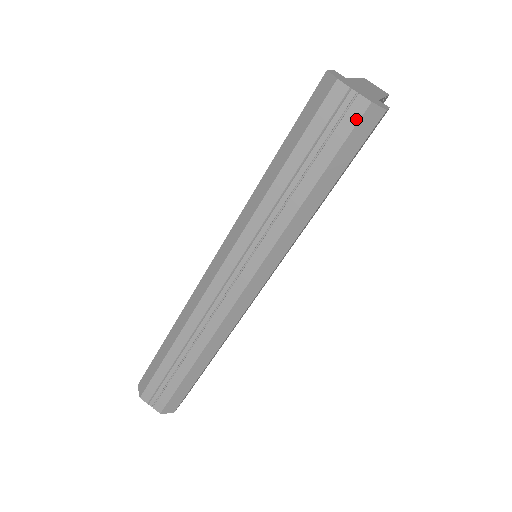
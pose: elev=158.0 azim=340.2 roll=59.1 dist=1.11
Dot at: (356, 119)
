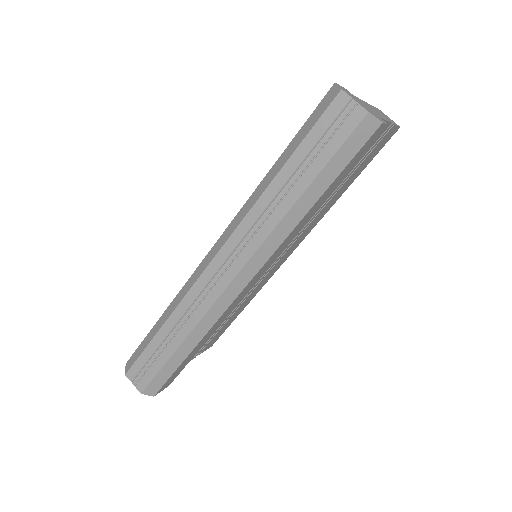
Dot at: (354, 126)
